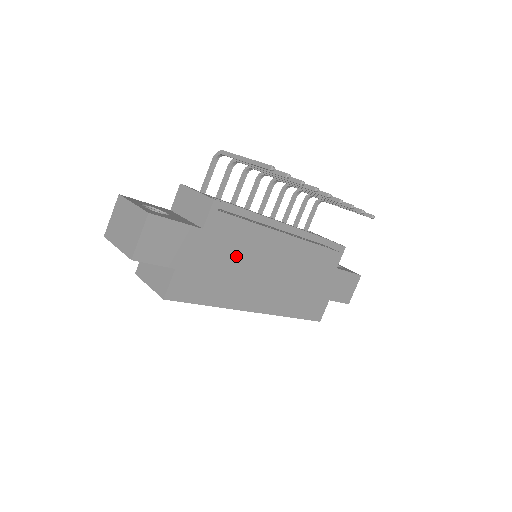
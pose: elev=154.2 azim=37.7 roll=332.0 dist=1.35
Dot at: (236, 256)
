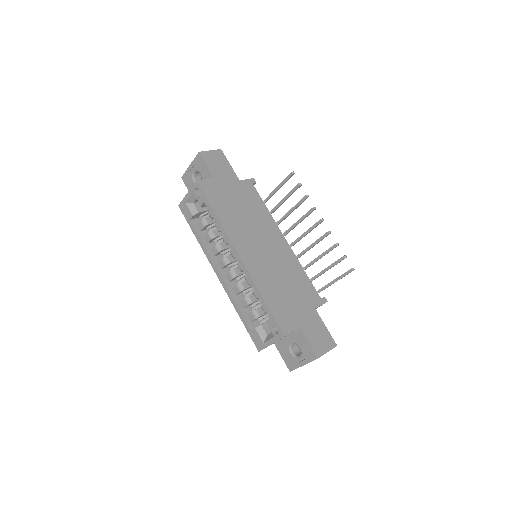
Dot at: (248, 212)
